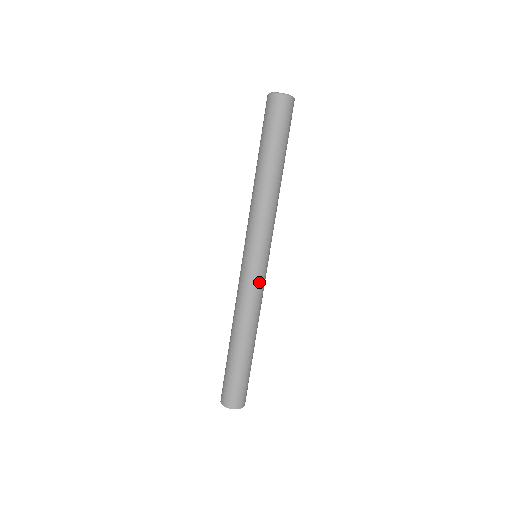
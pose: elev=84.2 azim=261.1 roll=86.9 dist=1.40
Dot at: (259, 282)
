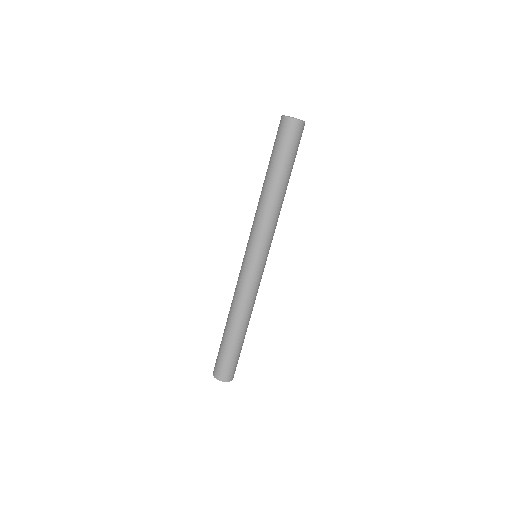
Dot at: (255, 279)
